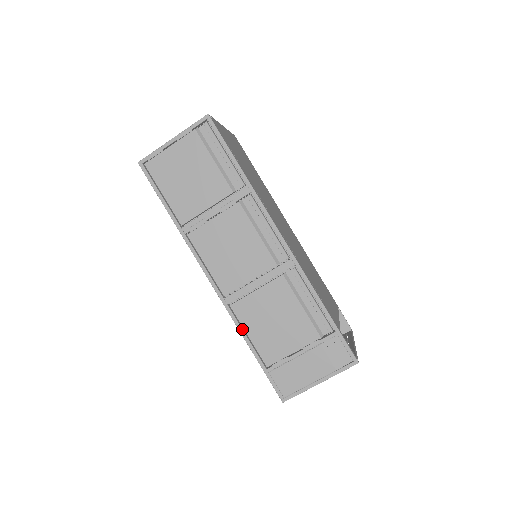
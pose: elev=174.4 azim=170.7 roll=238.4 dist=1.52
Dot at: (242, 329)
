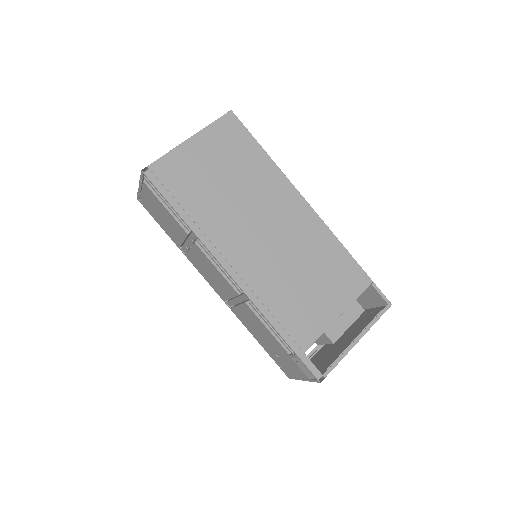
Dot at: (245, 325)
